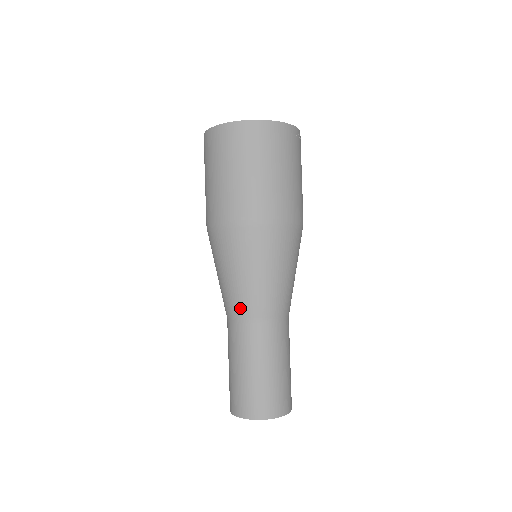
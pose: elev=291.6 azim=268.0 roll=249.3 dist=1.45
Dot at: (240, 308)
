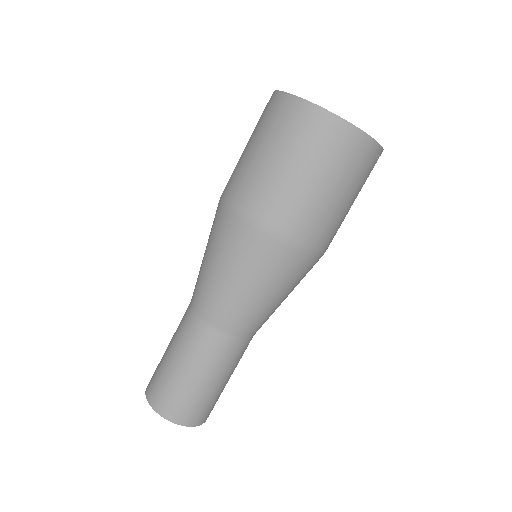
Dot at: (210, 308)
